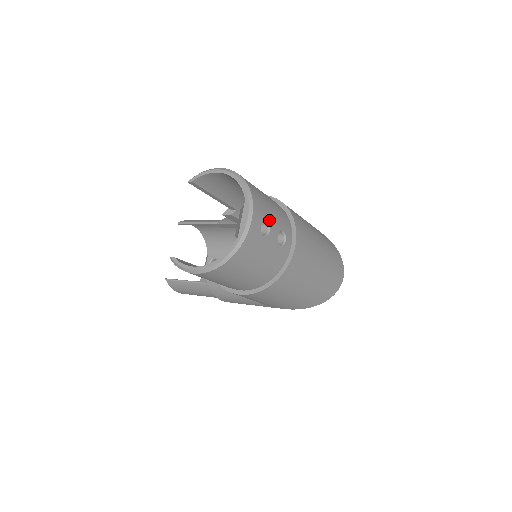
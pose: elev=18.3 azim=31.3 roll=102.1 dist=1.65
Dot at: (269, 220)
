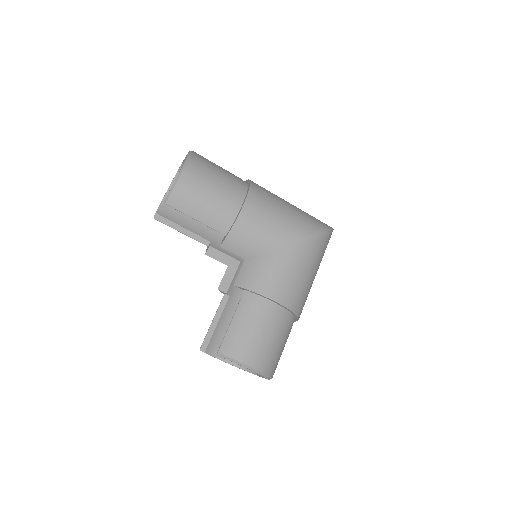
Dot at: occluded
